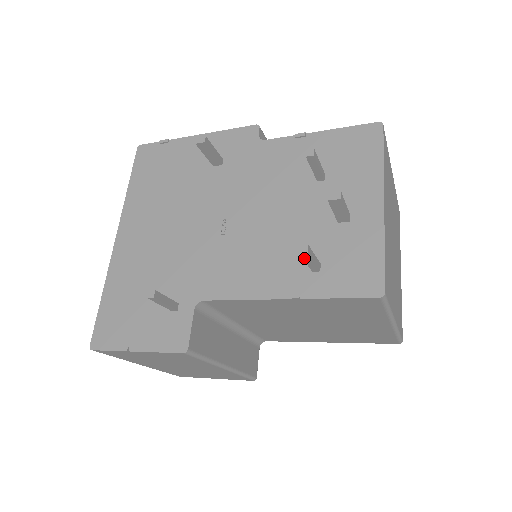
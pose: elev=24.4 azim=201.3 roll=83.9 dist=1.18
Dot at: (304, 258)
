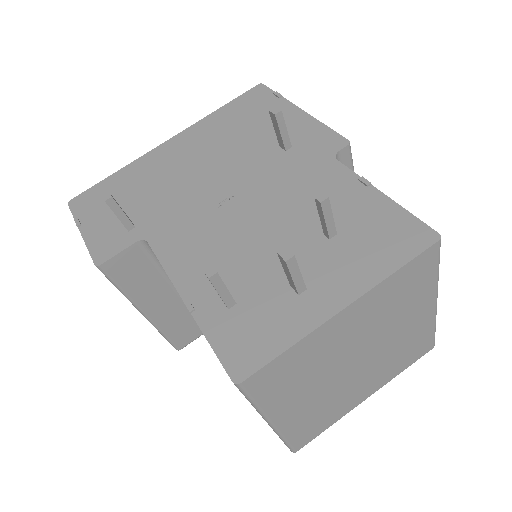
Dot at: (210, 281)
